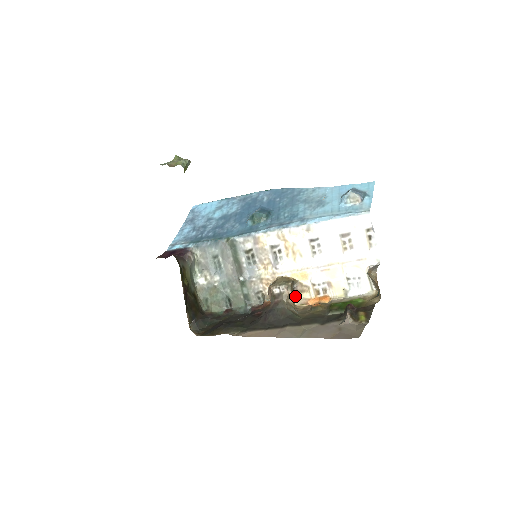
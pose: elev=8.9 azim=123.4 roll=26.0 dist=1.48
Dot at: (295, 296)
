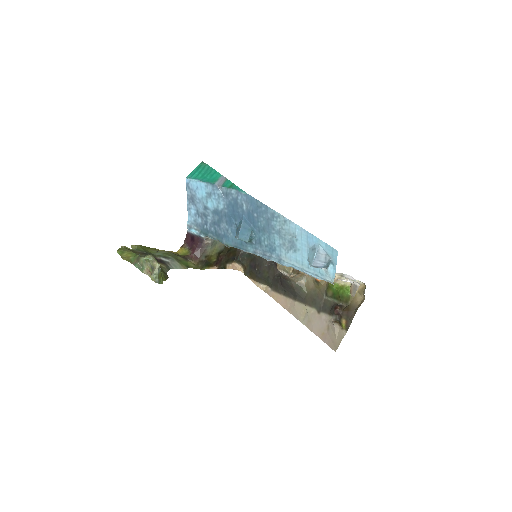
Dot at: occluded
